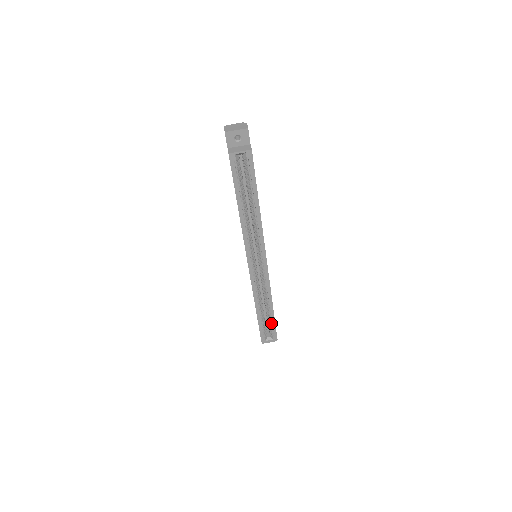
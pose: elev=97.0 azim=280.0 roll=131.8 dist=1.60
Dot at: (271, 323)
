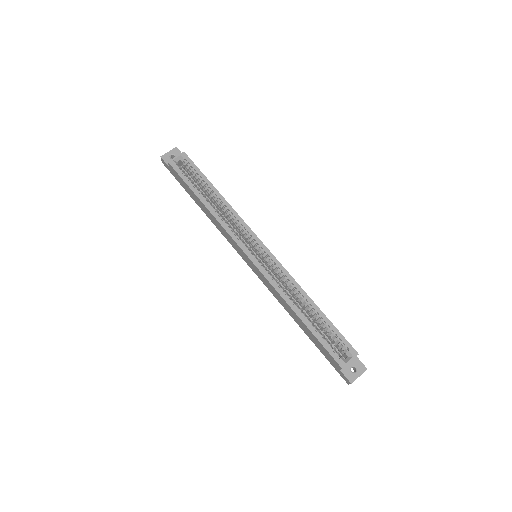
Dot at: (330, 329)
